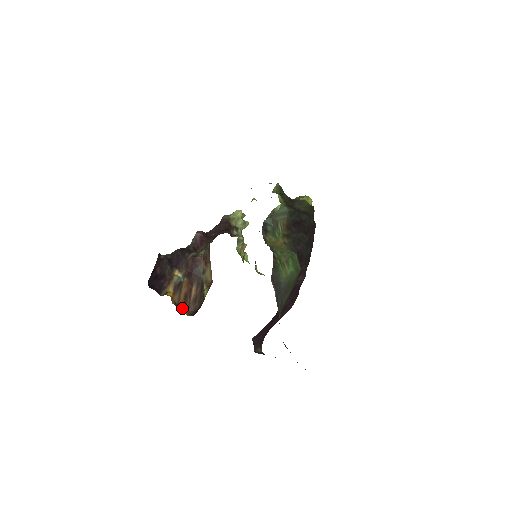
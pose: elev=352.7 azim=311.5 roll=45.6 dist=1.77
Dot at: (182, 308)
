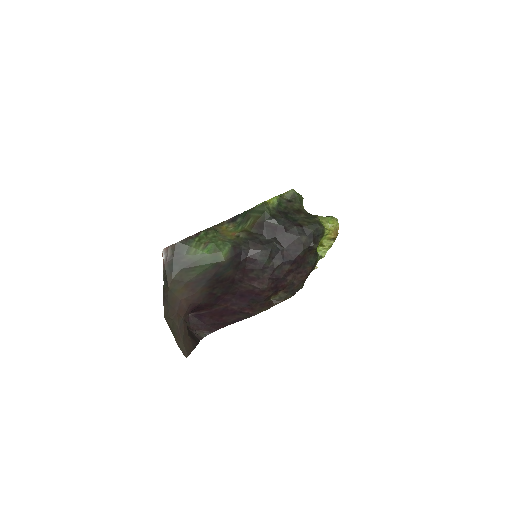
Dot at: occluded
